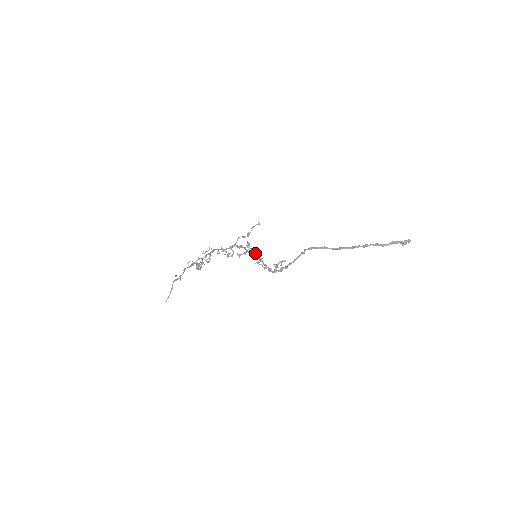
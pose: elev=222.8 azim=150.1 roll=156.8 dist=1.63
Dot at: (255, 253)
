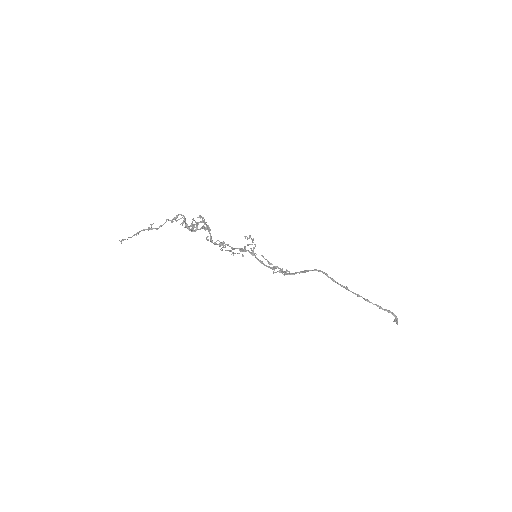
Dot at: occluded
